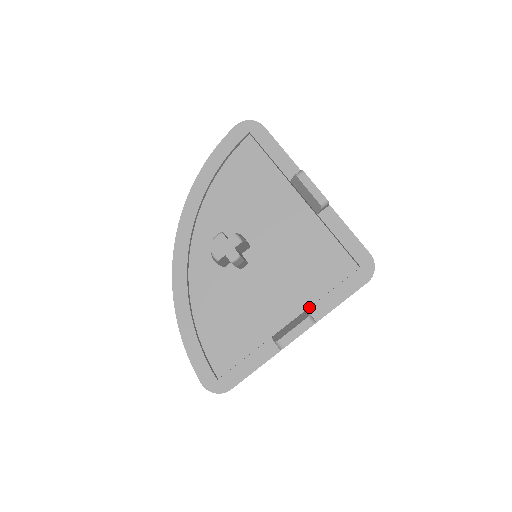
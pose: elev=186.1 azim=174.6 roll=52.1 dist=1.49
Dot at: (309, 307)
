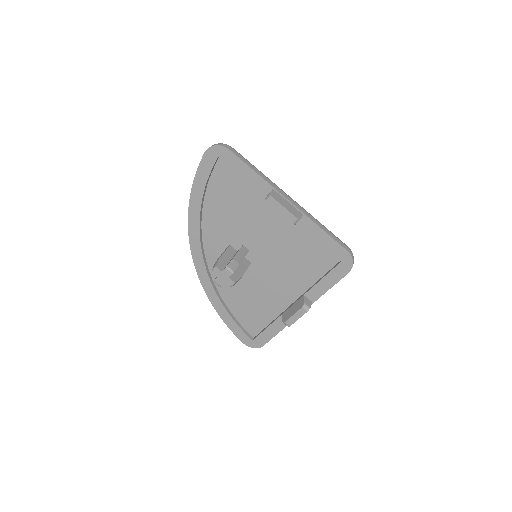
Dot at: (305, 293)
